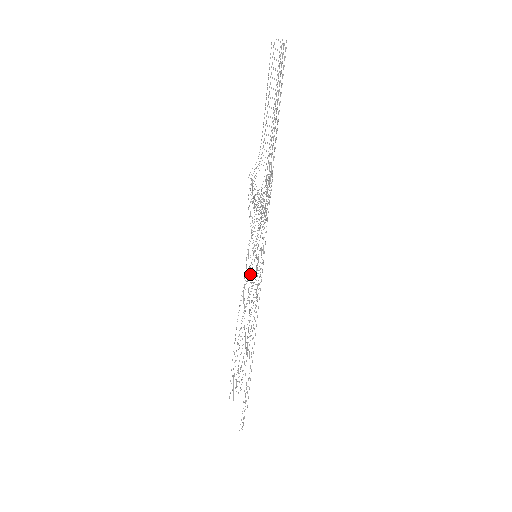
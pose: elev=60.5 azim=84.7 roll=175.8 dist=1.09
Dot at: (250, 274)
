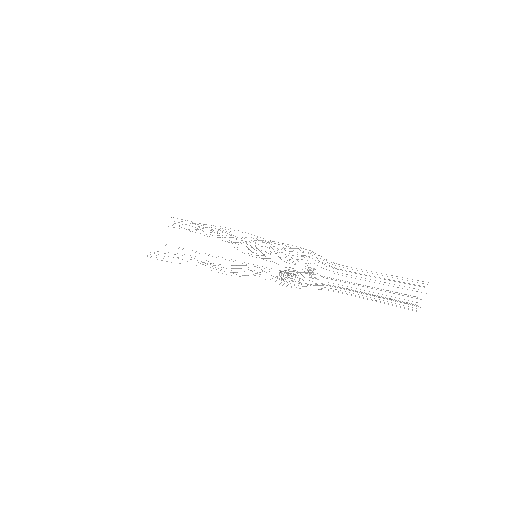
Dot at: occluded
